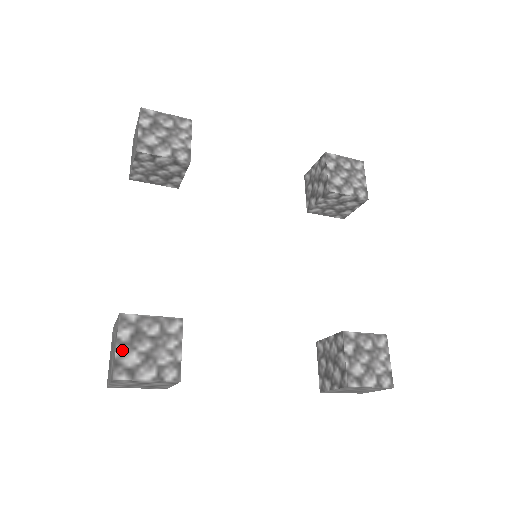
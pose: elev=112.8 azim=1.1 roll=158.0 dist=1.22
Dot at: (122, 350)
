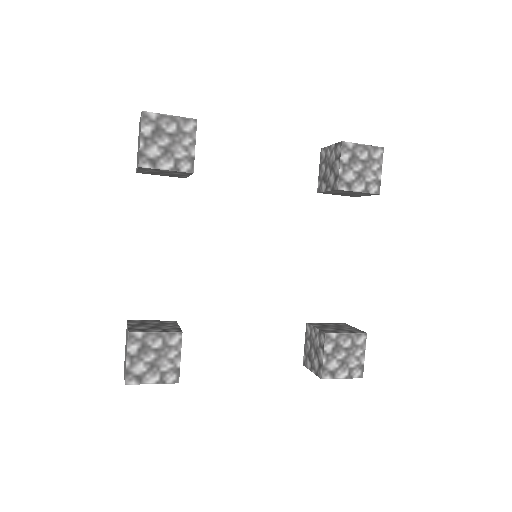
Dot at: (131, 362)
